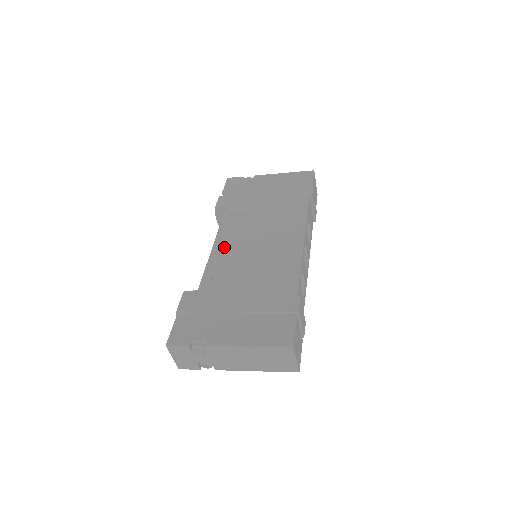
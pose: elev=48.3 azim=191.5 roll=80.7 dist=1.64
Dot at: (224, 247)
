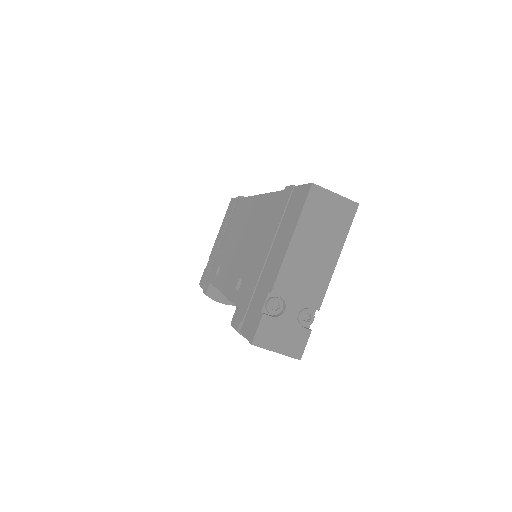
Dot at: (227, 280)
